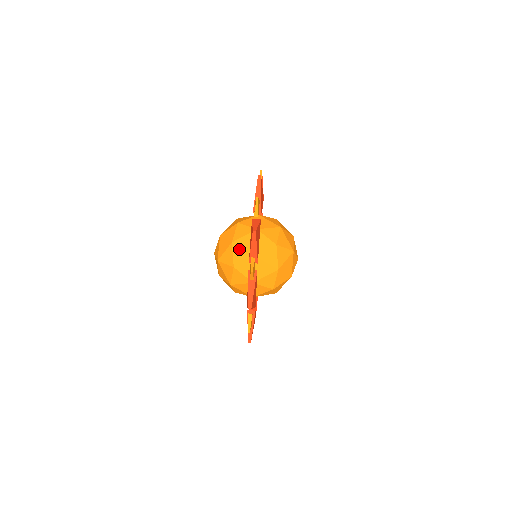
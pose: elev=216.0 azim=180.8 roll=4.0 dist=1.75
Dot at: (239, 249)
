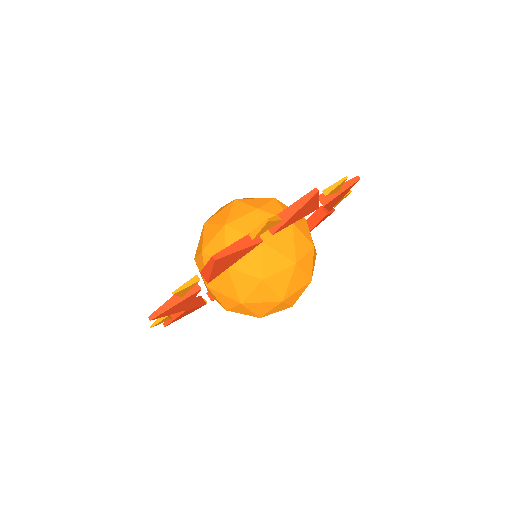
Dot at: (223, 241)
